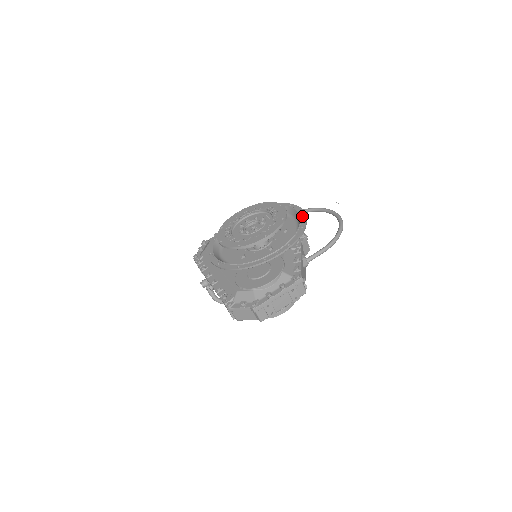
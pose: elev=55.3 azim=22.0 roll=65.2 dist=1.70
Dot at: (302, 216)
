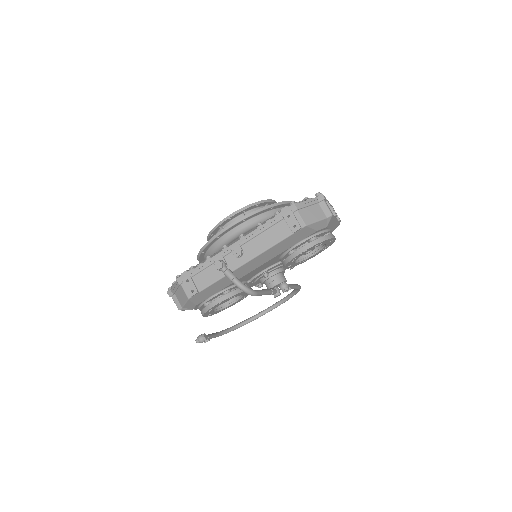
Dot at: occluded
